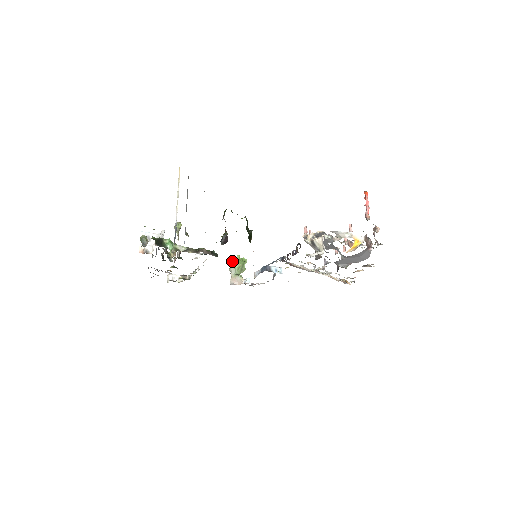
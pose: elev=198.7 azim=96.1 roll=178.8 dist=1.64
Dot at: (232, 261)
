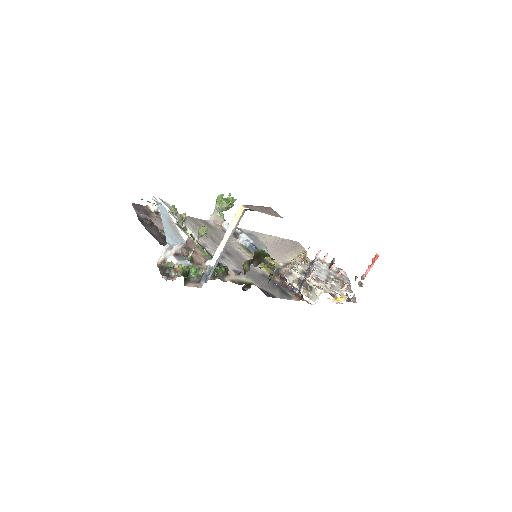
Dot at: (223, 203)
